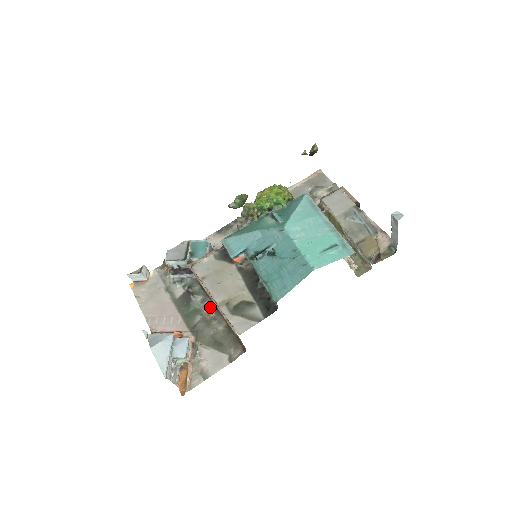
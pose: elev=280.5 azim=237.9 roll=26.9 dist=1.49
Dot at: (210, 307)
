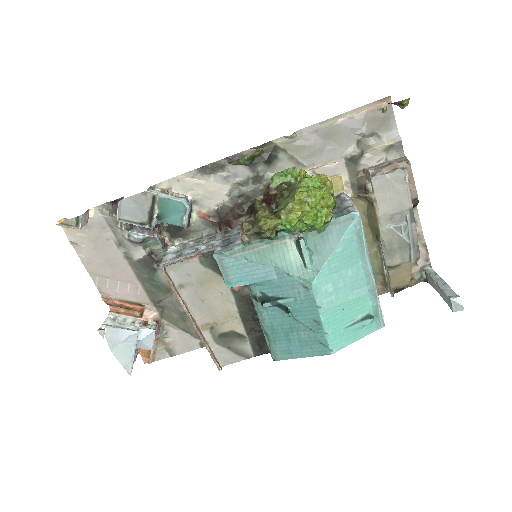
Dot at: occluded
